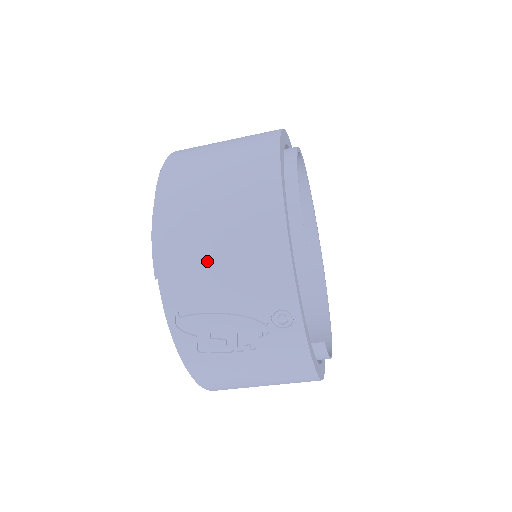
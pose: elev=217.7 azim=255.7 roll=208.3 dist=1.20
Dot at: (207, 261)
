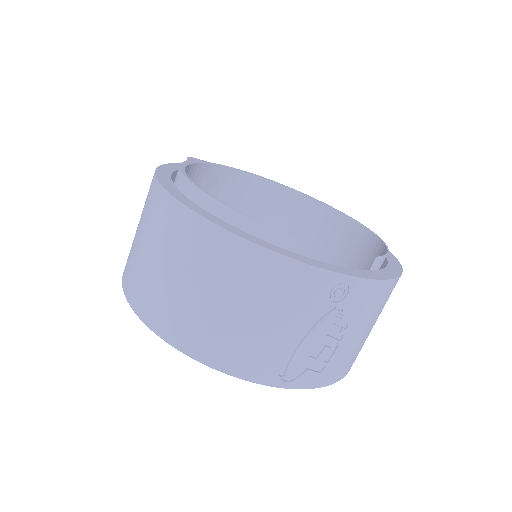
Dot at: (249, 331)
